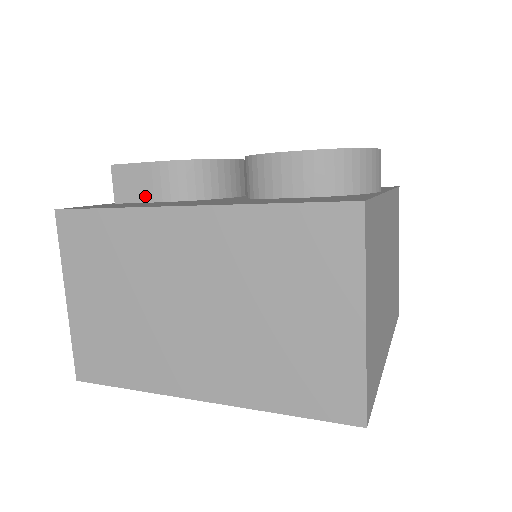
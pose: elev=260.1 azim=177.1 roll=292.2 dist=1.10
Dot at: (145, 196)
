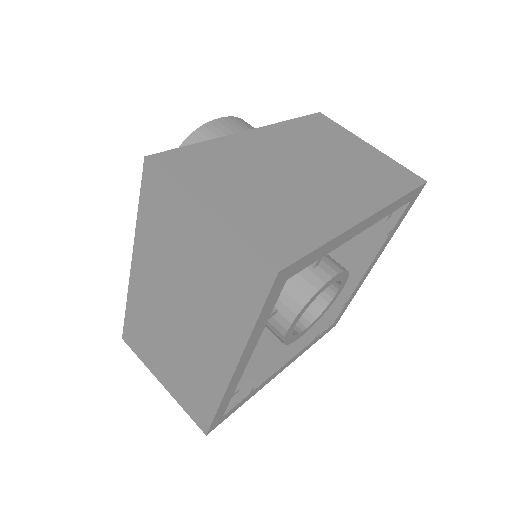
Dot at: occluded
